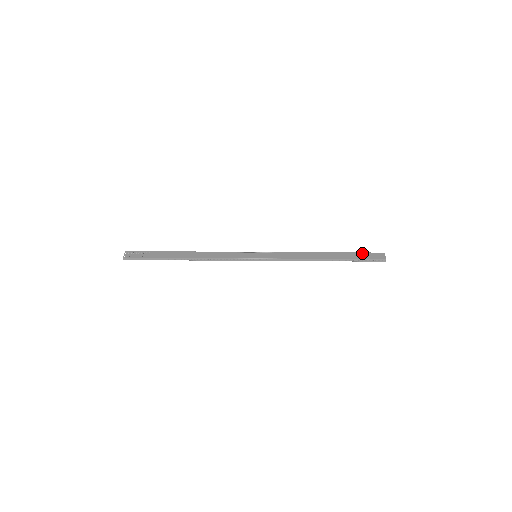
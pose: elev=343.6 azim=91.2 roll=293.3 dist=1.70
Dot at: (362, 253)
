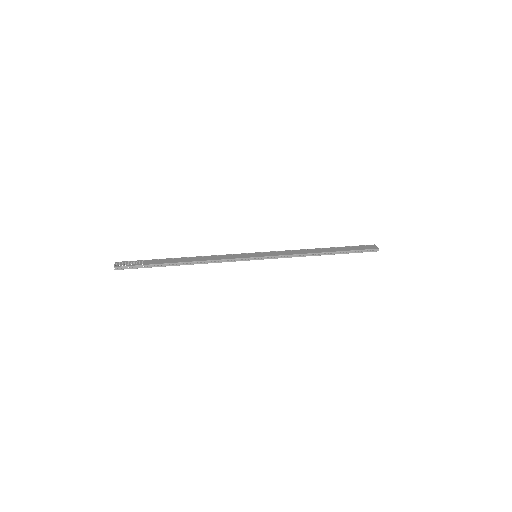
Dot at: (355, 246)
